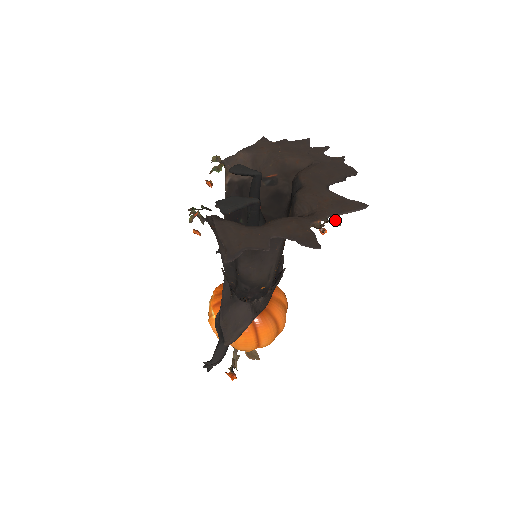
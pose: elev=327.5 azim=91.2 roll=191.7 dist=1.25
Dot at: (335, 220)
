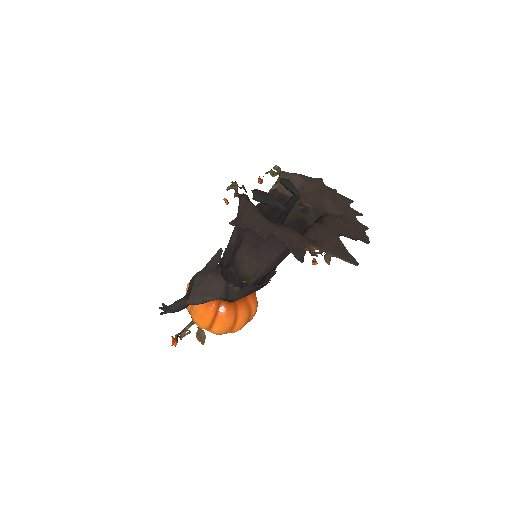
Dot at: (328, 258)
